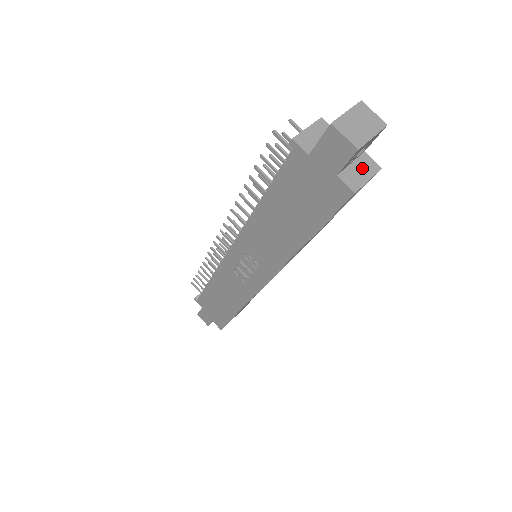
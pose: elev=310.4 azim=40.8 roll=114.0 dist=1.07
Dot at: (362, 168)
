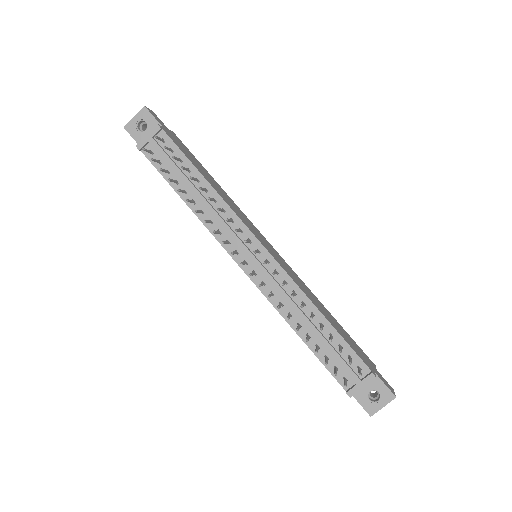
Dot at: occluded
